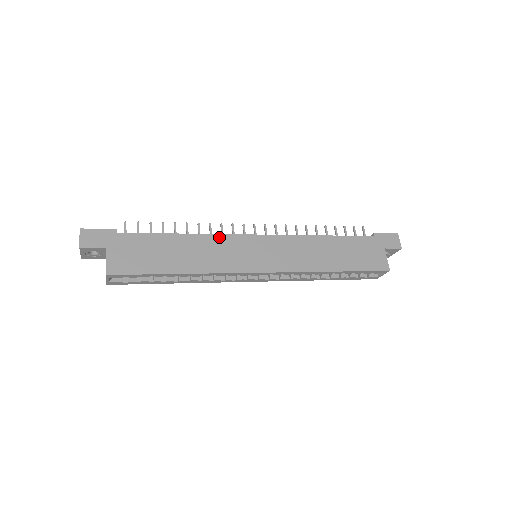
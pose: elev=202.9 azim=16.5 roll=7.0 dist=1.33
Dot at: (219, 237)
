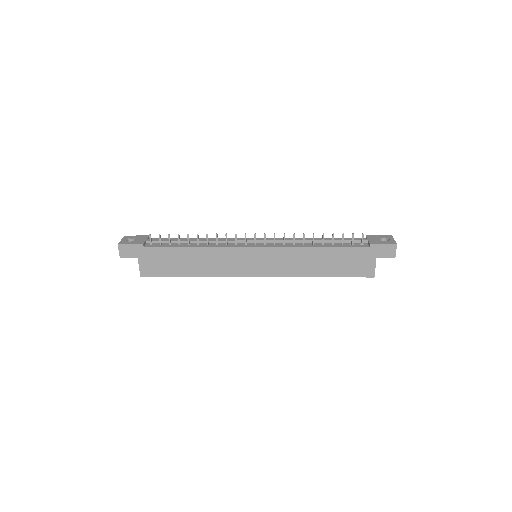
Dot at: (222, 249)
